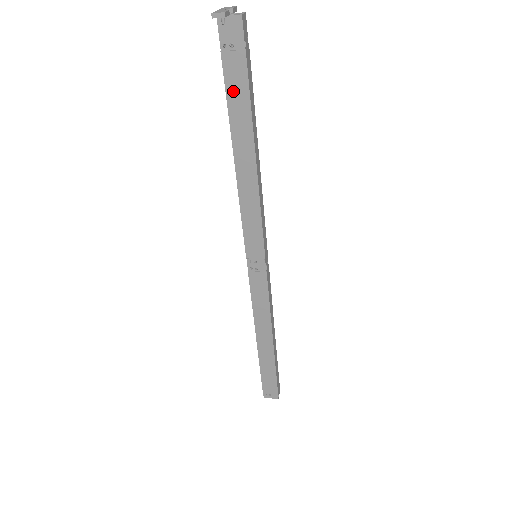
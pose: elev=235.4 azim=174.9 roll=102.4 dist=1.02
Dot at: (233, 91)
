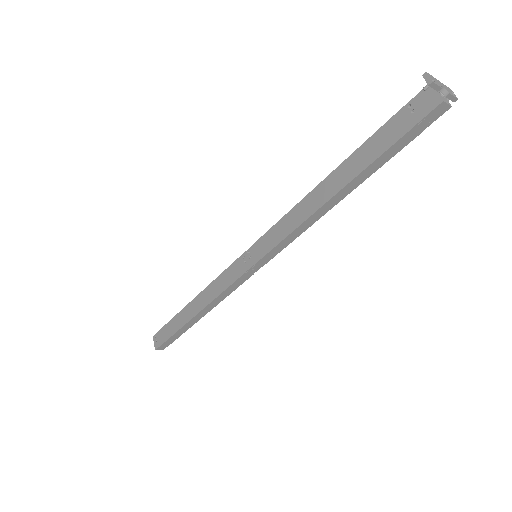
Dot at: (376, 140)
